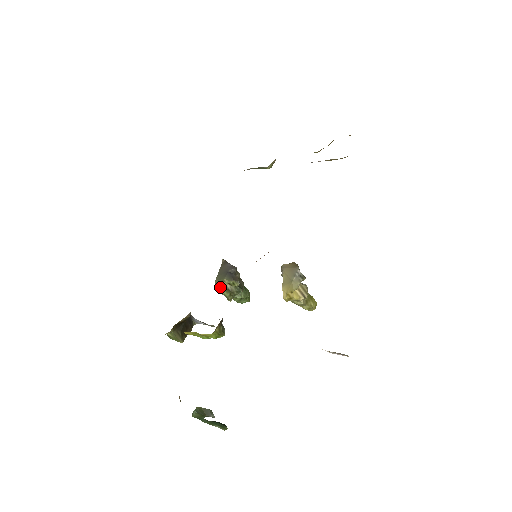
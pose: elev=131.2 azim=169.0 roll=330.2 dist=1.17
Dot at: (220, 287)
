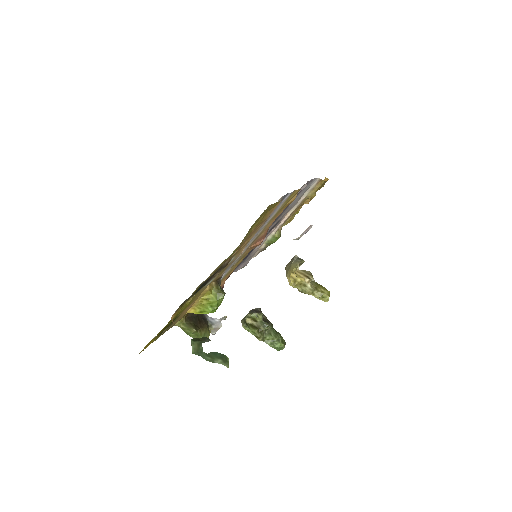
Dot at: (245, 323)
